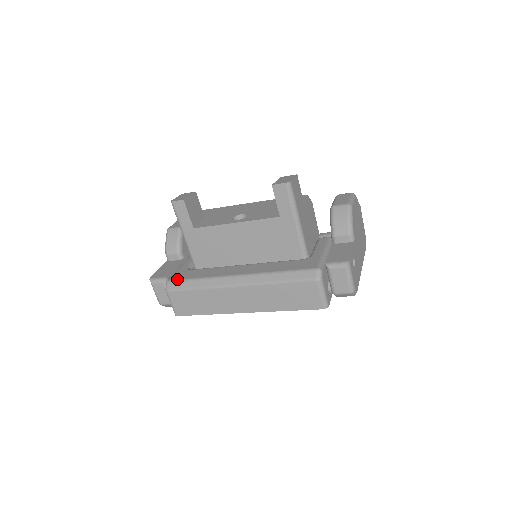
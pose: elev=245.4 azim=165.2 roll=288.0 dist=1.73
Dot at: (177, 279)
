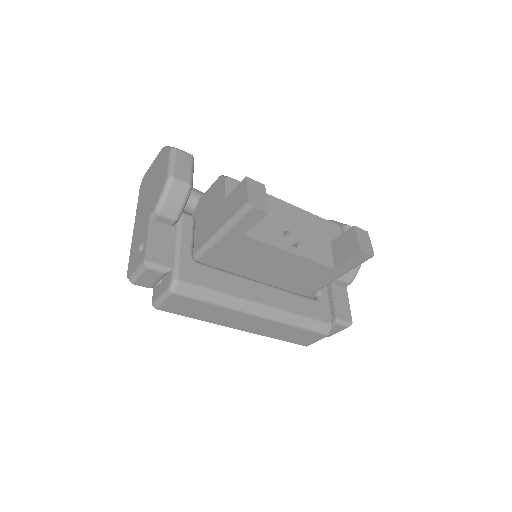
Dot at: (191, 282)
